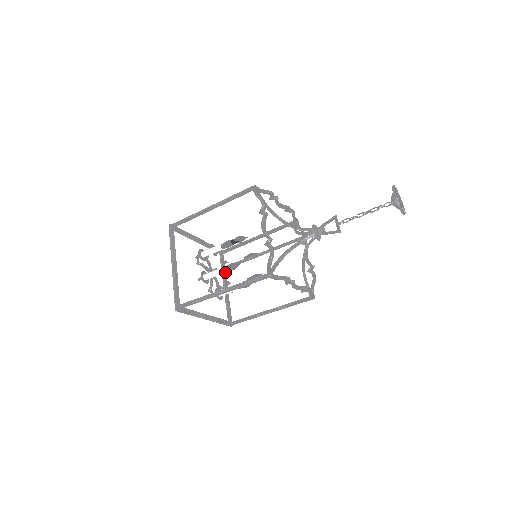
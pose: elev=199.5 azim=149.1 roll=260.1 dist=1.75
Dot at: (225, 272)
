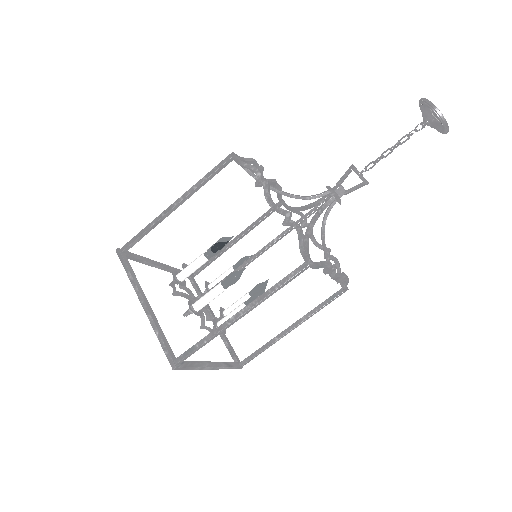
Dot at: (224, 289)
